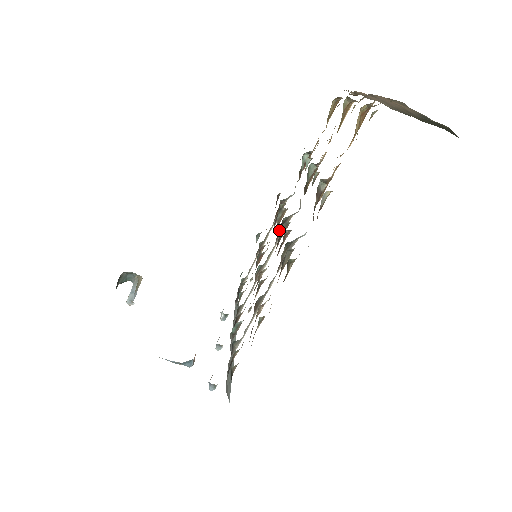
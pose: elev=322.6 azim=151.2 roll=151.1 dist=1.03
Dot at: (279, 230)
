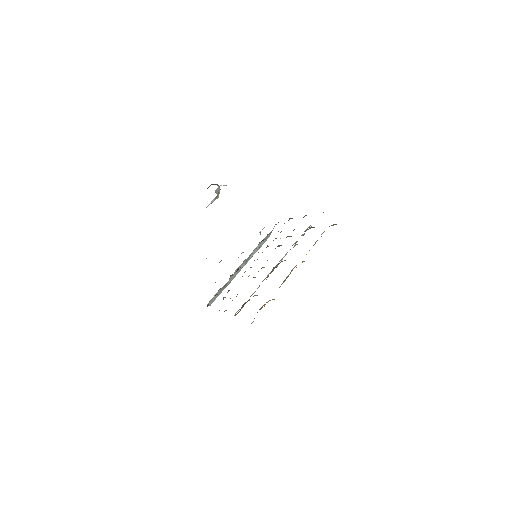
Dot at: (267, 260)
